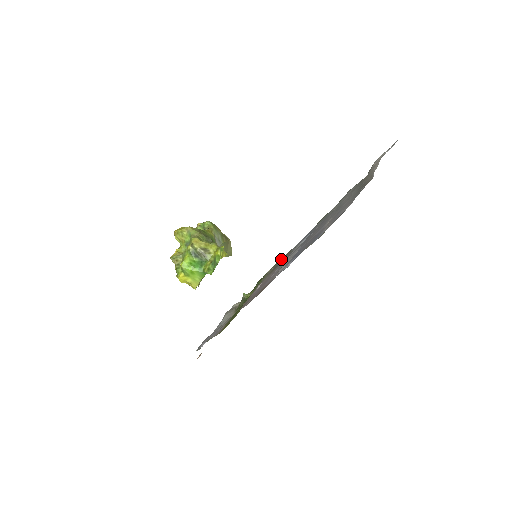
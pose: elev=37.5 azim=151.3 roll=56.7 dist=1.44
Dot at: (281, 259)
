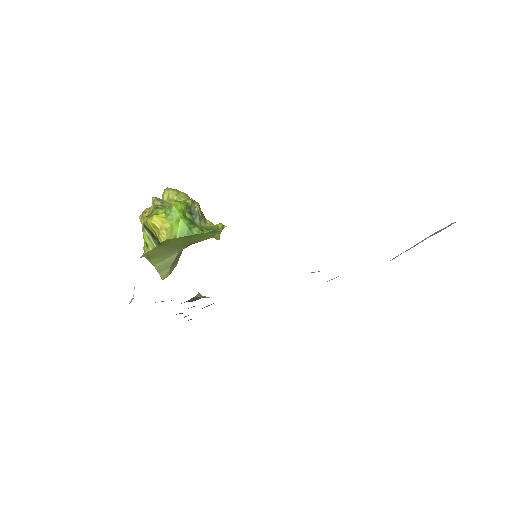
Dot at: occluded
